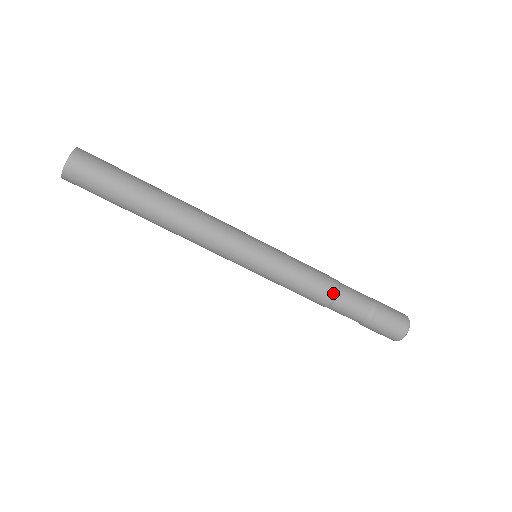
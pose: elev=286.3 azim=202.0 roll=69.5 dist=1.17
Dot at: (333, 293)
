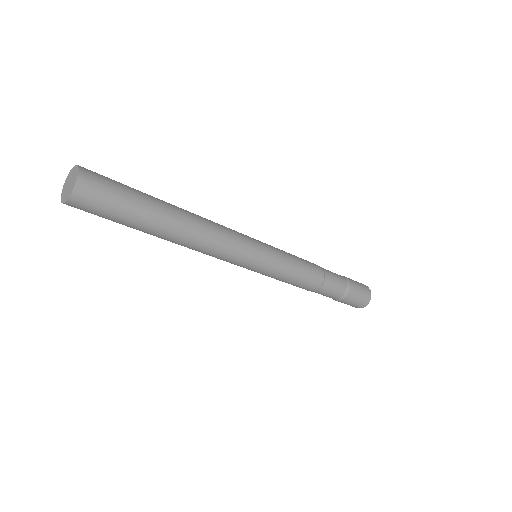
Dot at: (319, 283)
